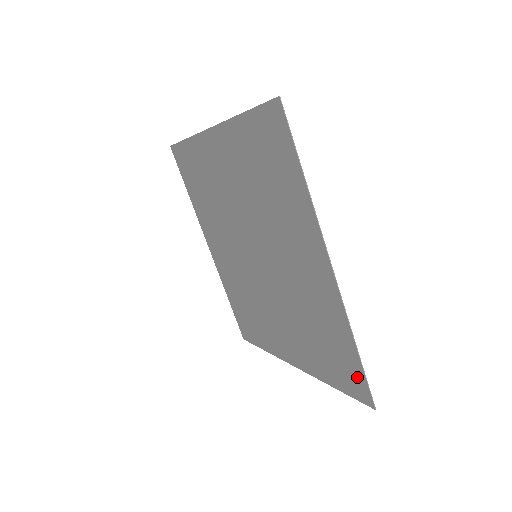
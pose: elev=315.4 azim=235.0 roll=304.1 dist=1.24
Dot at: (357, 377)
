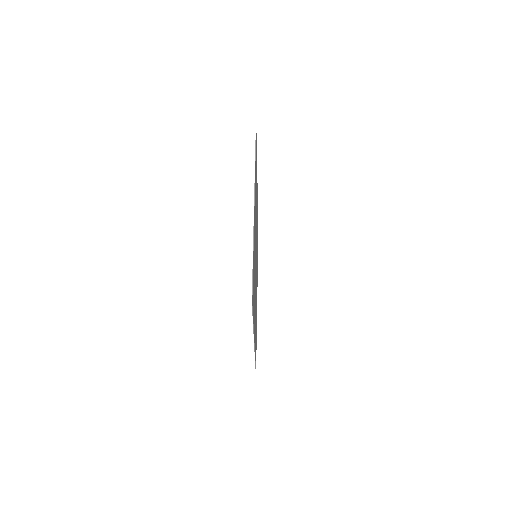
Dot at: occluded
